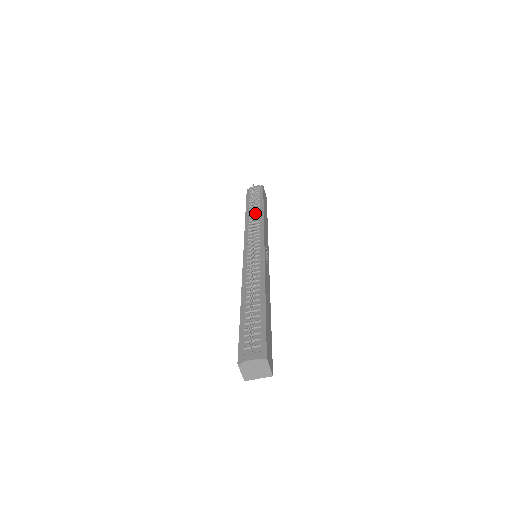
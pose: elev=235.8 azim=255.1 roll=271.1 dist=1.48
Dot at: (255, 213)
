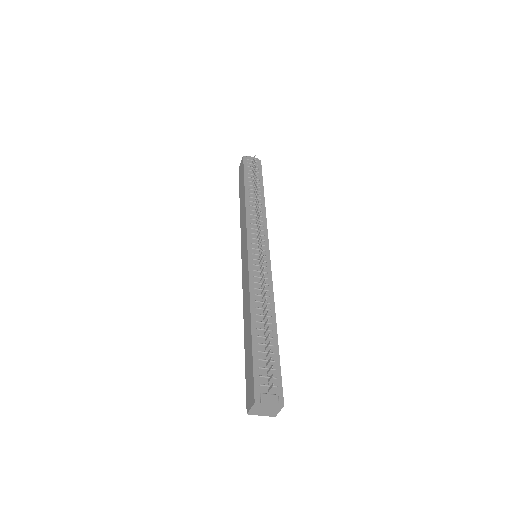
Dot at: (256, 198)
